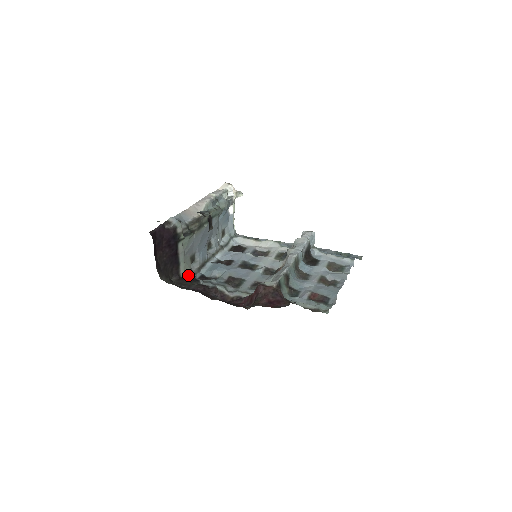
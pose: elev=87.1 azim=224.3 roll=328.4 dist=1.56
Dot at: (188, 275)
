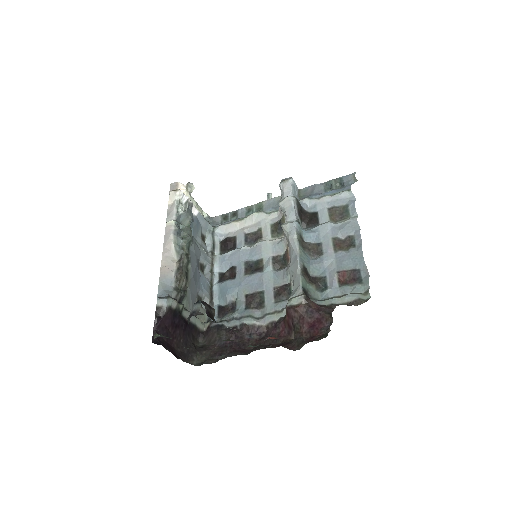
Dot at: (208, 323)
